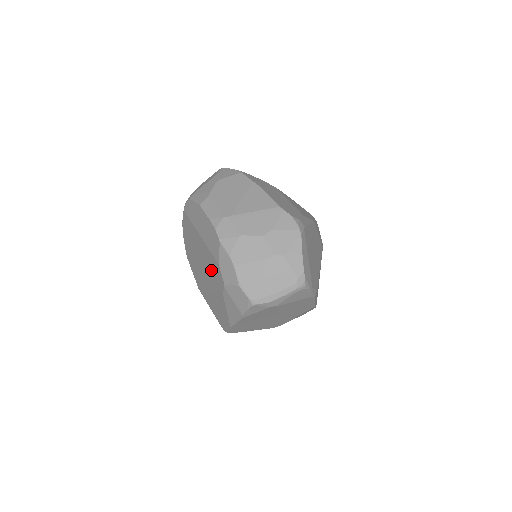
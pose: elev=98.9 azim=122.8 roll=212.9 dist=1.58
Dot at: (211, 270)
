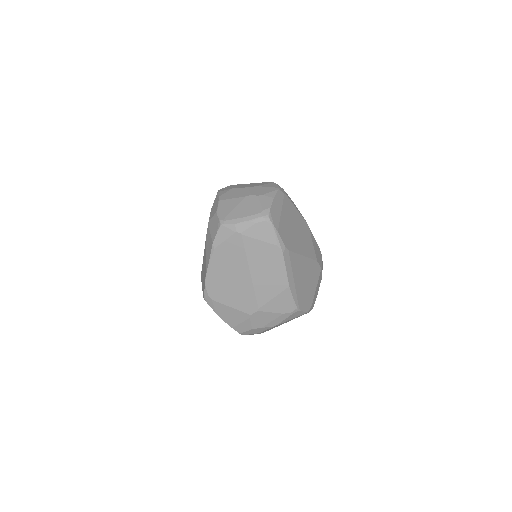
Dot at: occluded
